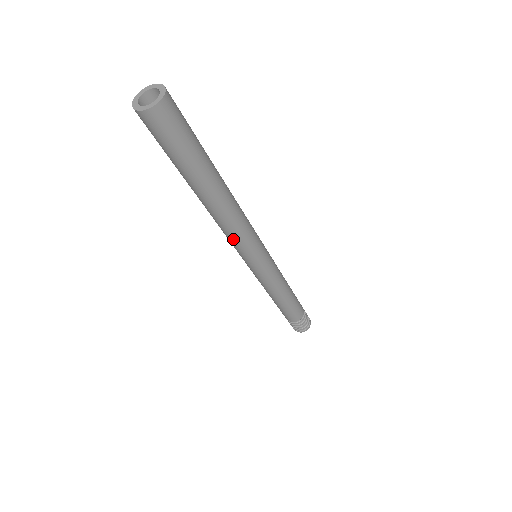
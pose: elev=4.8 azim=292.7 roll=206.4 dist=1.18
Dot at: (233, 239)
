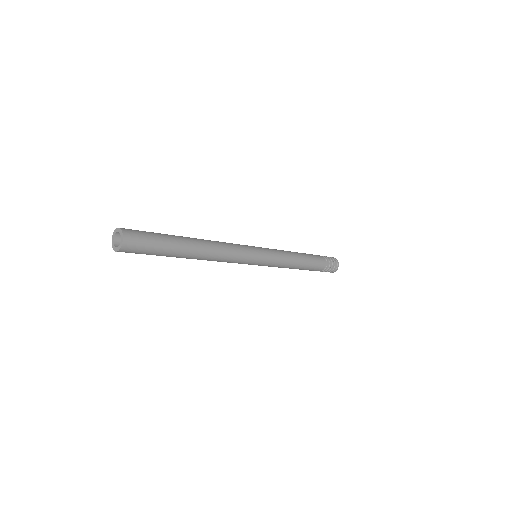
Dot at: occluded
